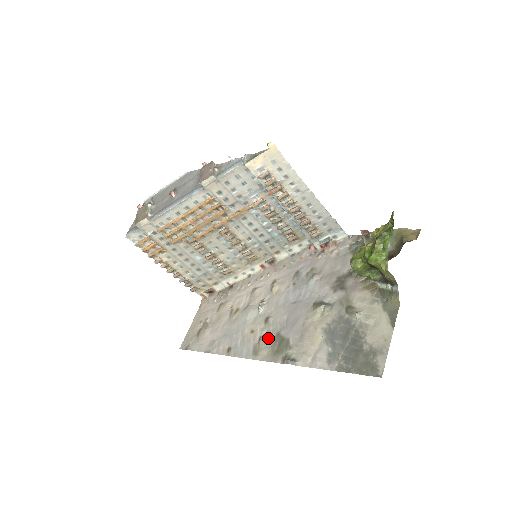
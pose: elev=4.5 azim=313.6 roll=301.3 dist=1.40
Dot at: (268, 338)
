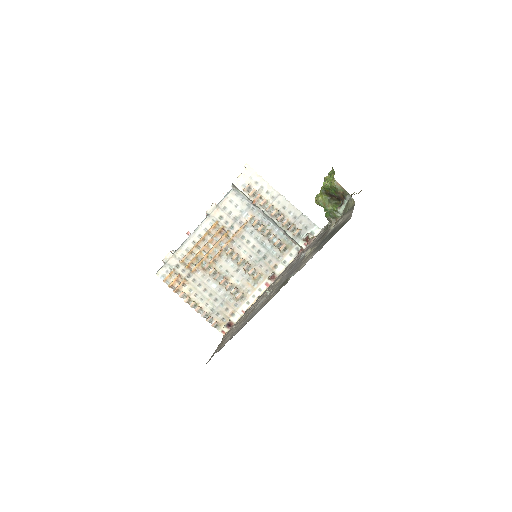
Dot at: (275, 290)
